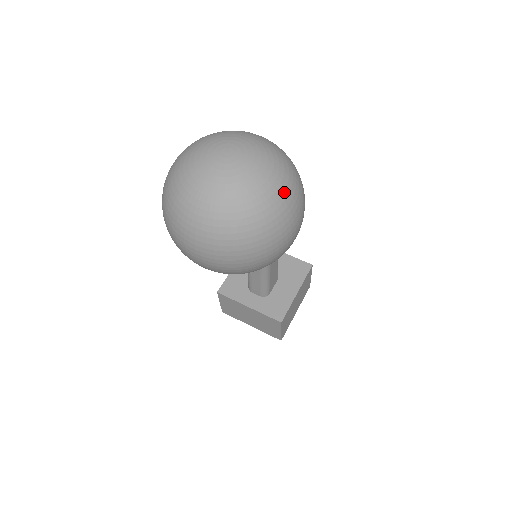
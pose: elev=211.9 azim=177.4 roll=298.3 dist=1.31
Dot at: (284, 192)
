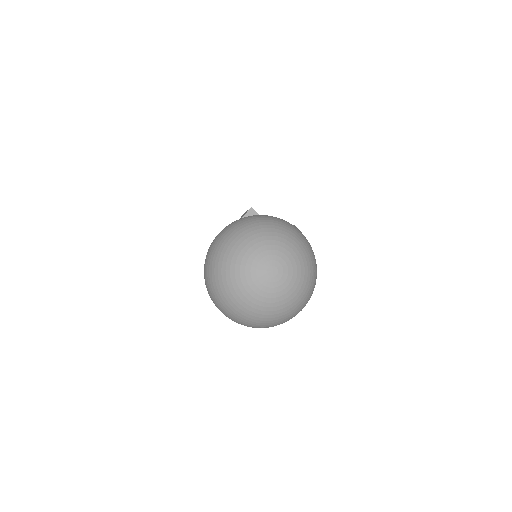
Dot at: (303, 300)
